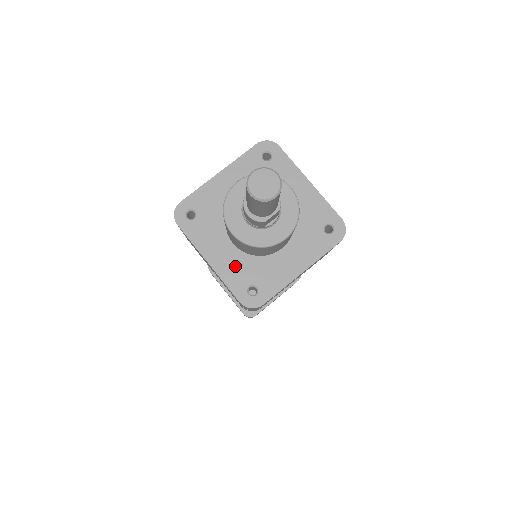
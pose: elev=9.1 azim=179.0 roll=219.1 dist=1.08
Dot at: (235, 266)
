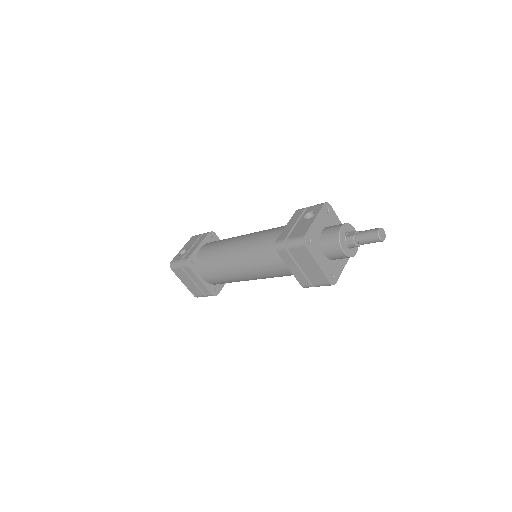
Dot at: (326, 266)
